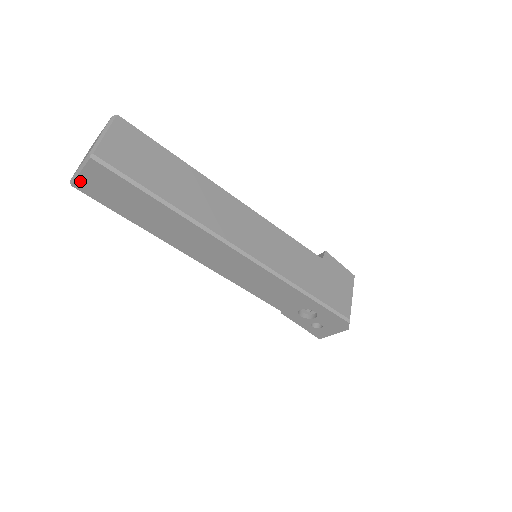
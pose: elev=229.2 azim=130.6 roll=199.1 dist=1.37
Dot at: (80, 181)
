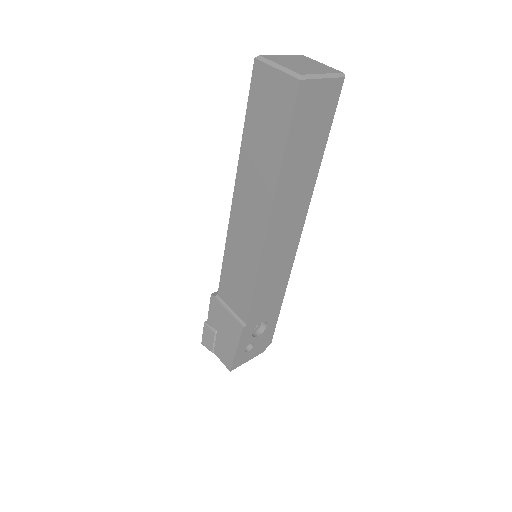
Dot at: (311, 84)
